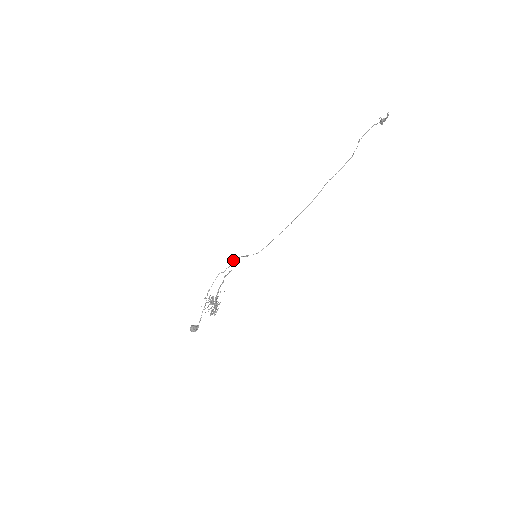
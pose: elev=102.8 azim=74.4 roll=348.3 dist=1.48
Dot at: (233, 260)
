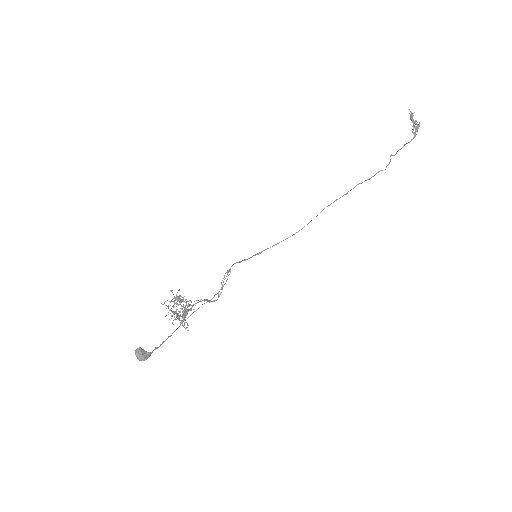
Dot at: occluded
